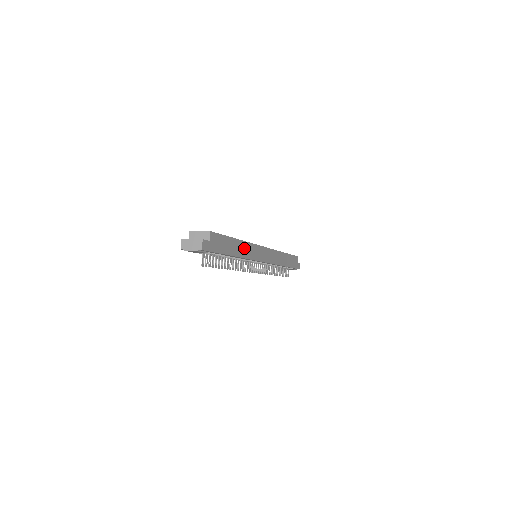
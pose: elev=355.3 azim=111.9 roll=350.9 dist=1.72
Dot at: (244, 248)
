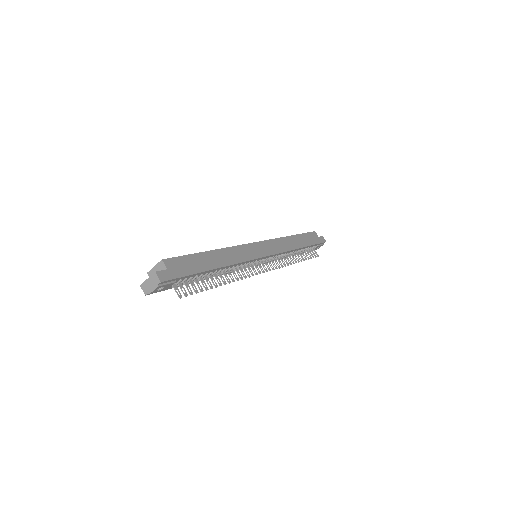
Dot at: (226, 255)
